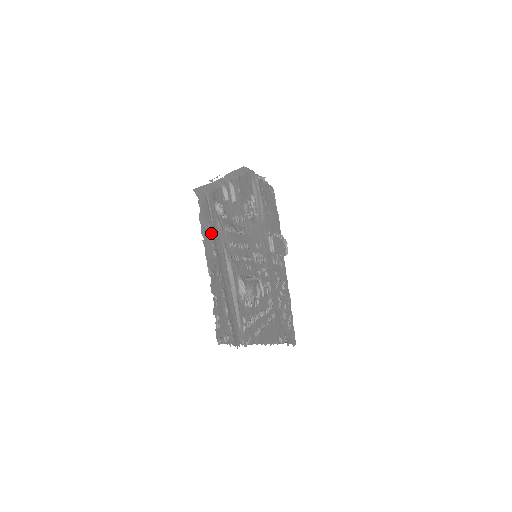
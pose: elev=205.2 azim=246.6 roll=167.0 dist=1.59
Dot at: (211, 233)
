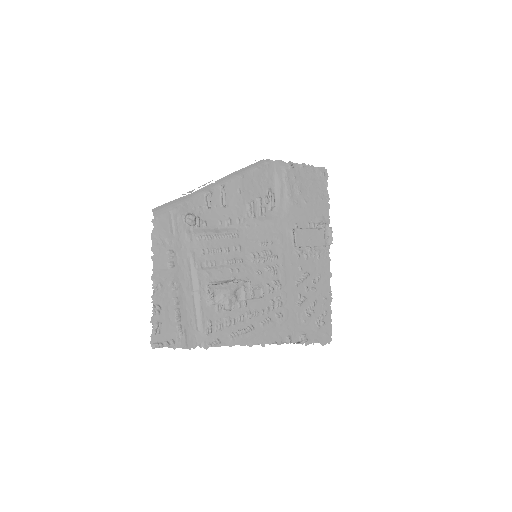
Dot at: (169, 247)
